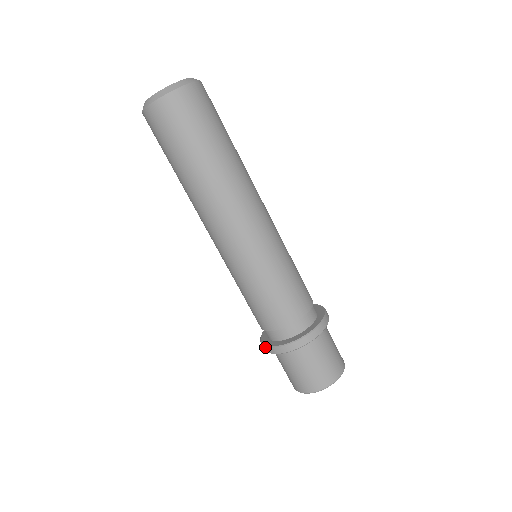
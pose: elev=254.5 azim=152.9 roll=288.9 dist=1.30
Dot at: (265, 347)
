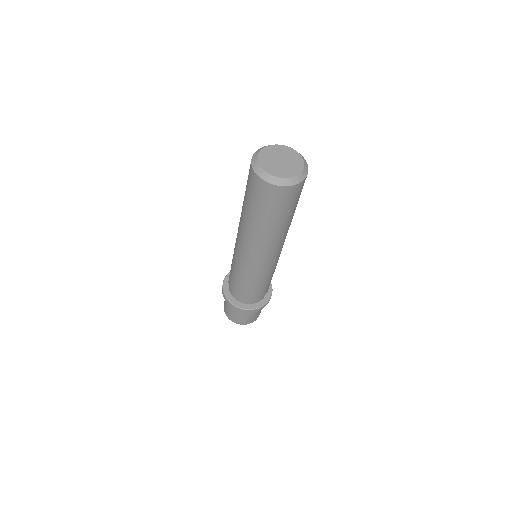
Dot at: (222, 286)
